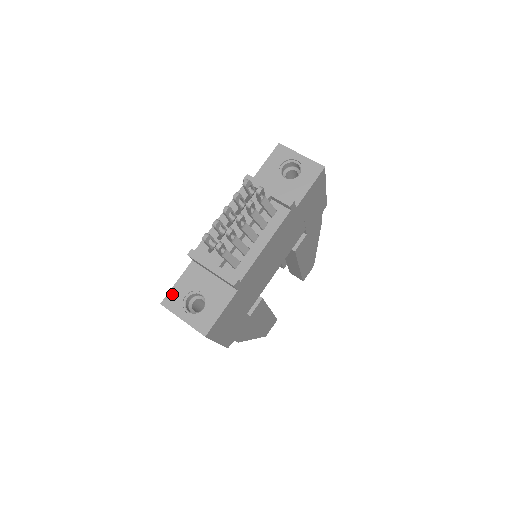
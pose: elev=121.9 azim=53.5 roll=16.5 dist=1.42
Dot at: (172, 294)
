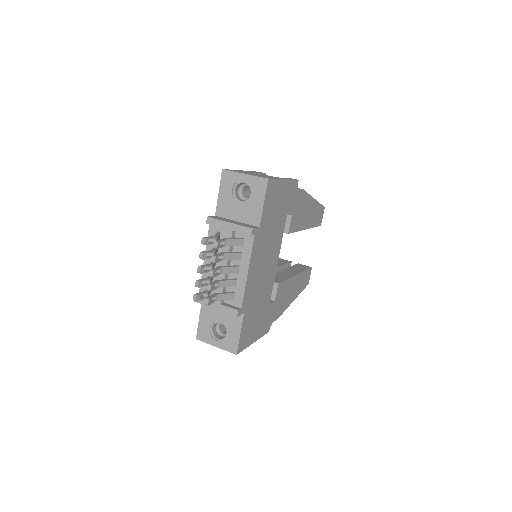
Dot at: (200, 329)
